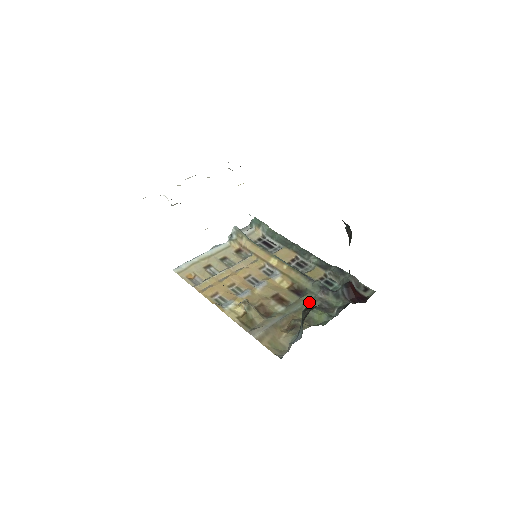
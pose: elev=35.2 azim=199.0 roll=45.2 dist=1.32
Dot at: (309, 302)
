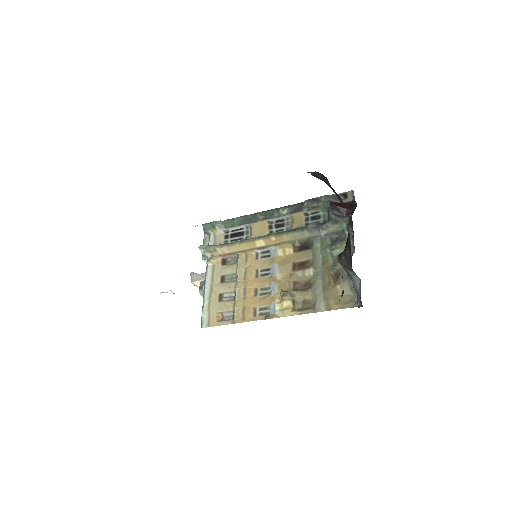
Dot at: (322, 246)
